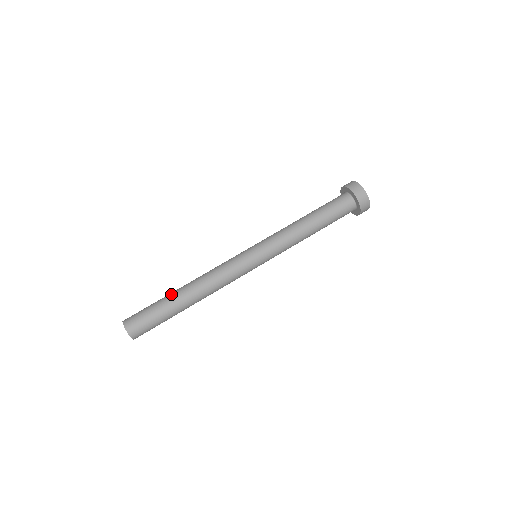
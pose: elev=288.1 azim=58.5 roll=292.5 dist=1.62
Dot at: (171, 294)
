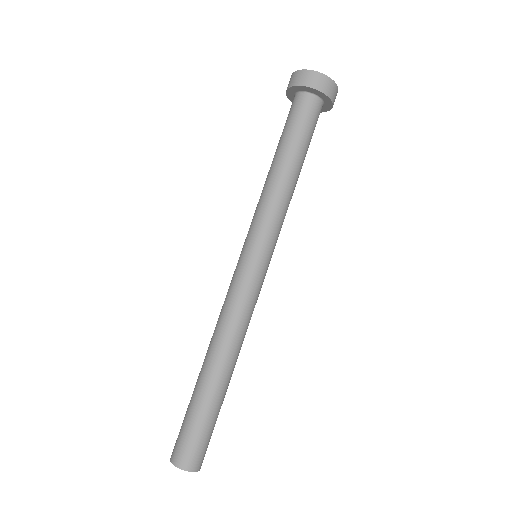
Dot at: (212, 390)
